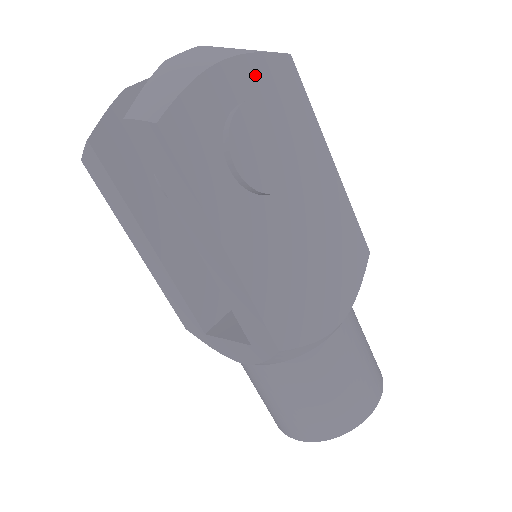
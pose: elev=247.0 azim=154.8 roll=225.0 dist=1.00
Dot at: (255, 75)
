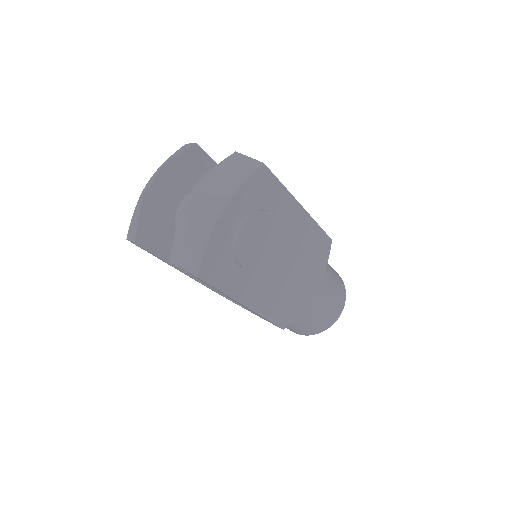
Dot at: (244, 200)
